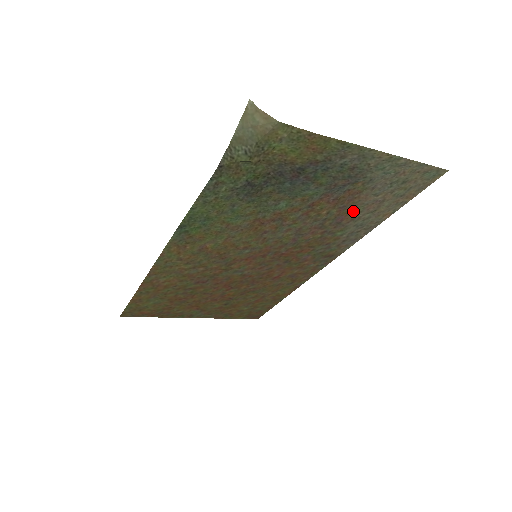
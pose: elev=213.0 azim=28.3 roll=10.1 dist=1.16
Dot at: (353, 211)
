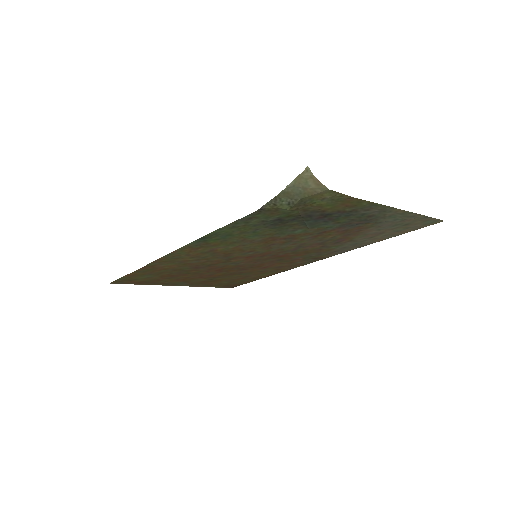
Dot at: (354, 237)
